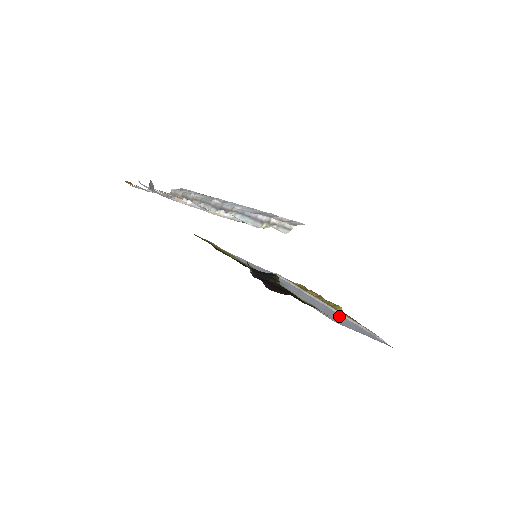
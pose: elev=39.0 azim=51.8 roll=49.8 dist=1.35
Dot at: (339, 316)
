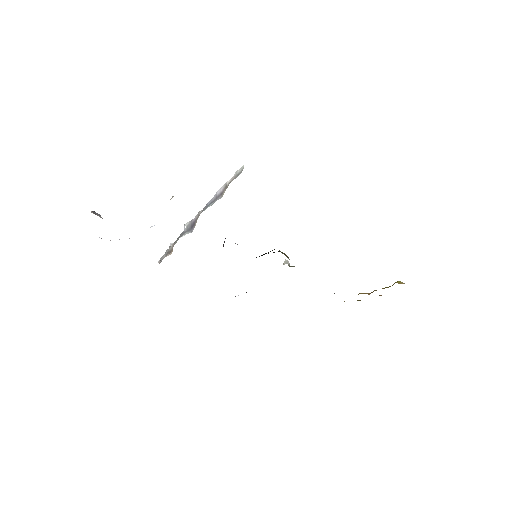
Dot at: occluded
